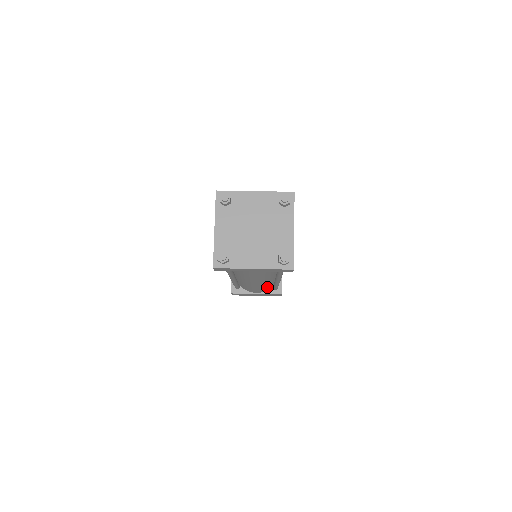
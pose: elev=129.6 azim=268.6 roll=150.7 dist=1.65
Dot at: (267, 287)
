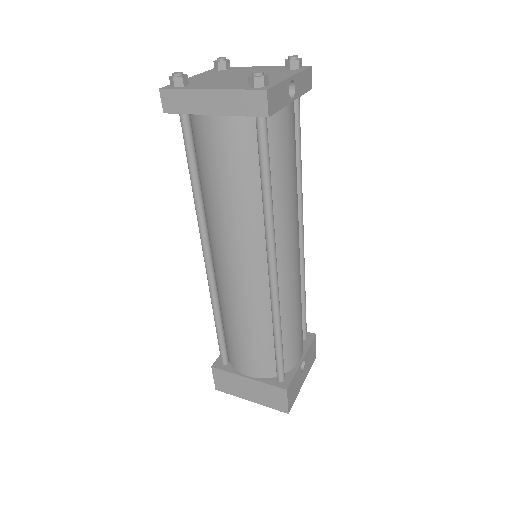
Dot at: (262, 343)
